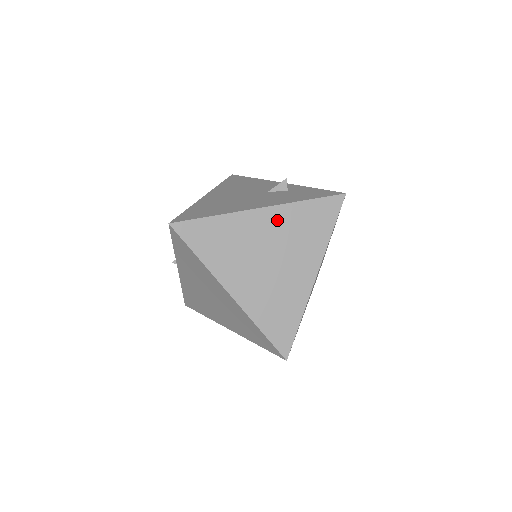
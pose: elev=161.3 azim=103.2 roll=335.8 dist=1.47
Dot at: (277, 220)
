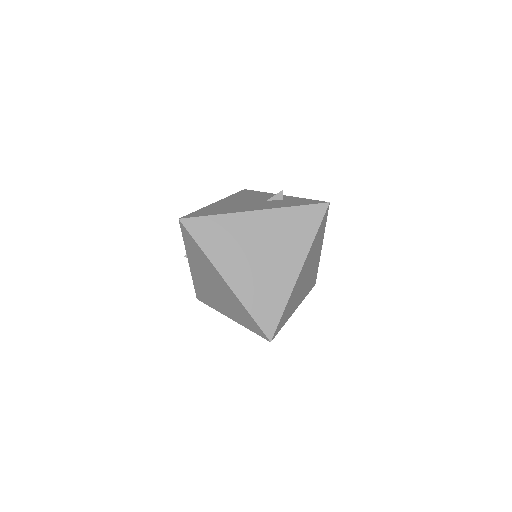
Dot at: (269, 221)
